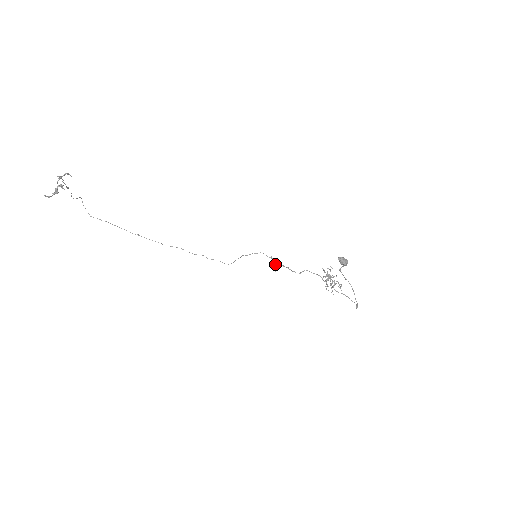
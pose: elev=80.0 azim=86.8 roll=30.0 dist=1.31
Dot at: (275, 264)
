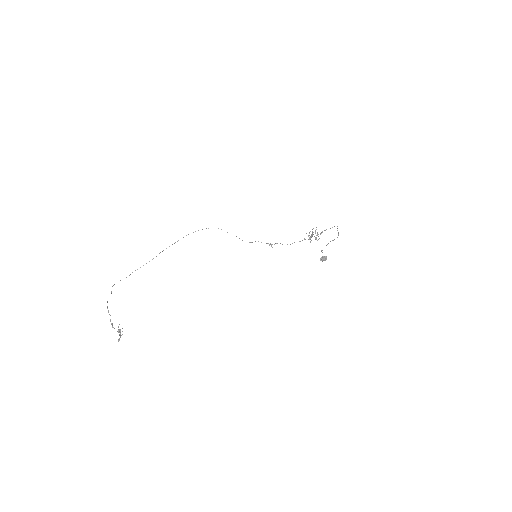
Dot at: (269, 244)
